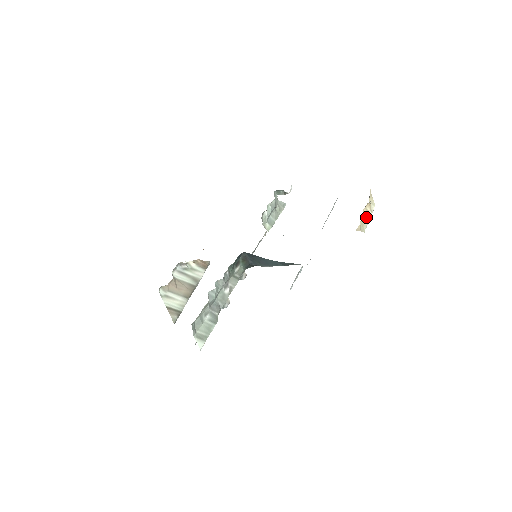
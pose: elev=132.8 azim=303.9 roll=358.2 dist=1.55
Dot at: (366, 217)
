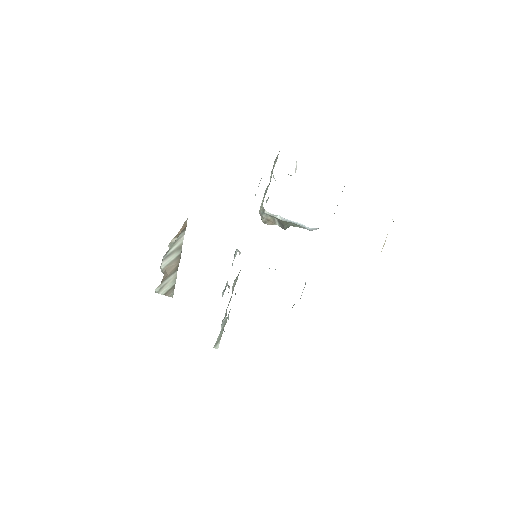
Dot at: occluded
